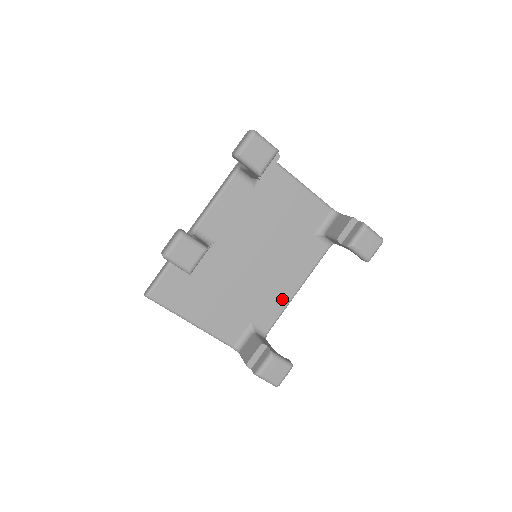
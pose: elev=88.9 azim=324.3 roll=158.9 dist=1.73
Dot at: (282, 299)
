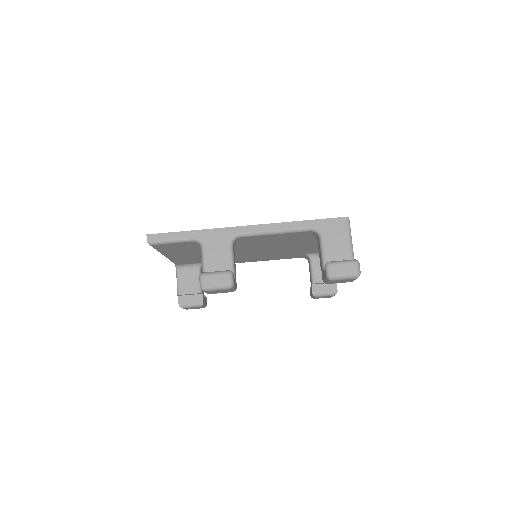
Dot at: (239, 261)
